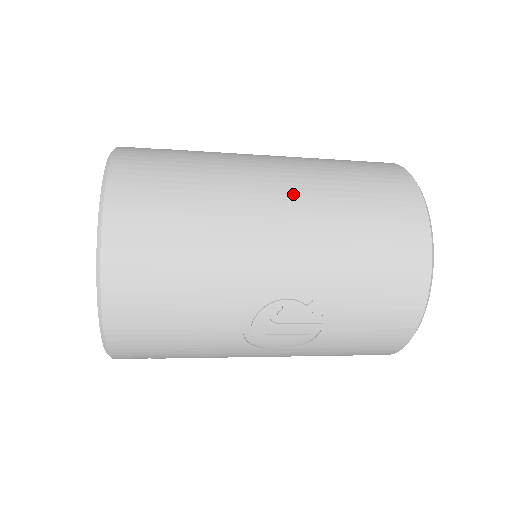
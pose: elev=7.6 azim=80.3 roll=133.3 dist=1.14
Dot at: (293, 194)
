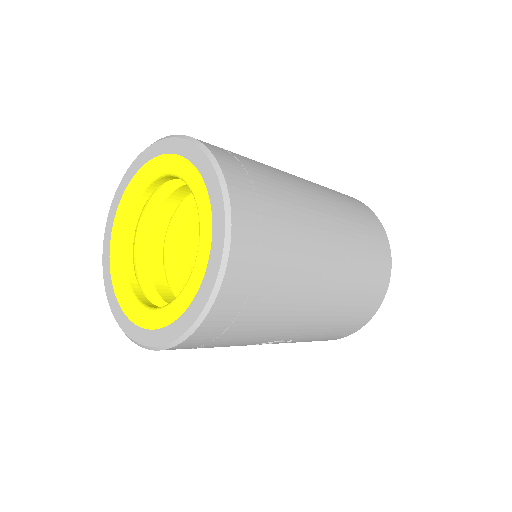
Dot at: (333, 286)
